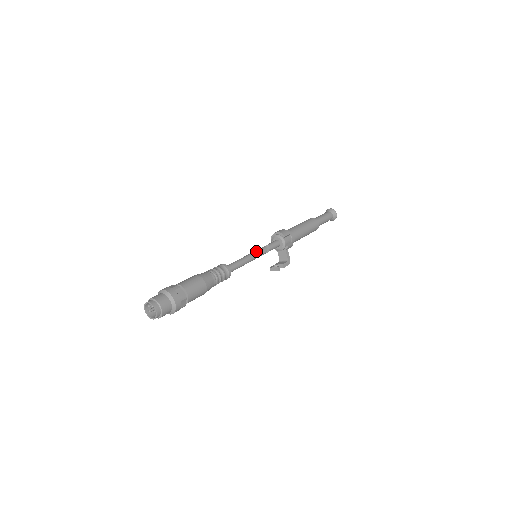
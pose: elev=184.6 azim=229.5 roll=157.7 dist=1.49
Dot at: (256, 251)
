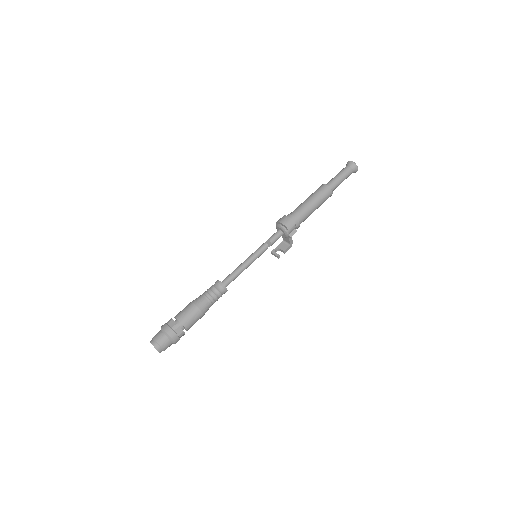
Dot at: (256, 253)
